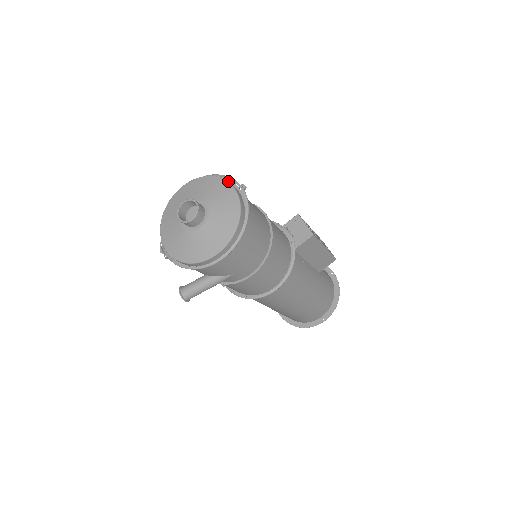
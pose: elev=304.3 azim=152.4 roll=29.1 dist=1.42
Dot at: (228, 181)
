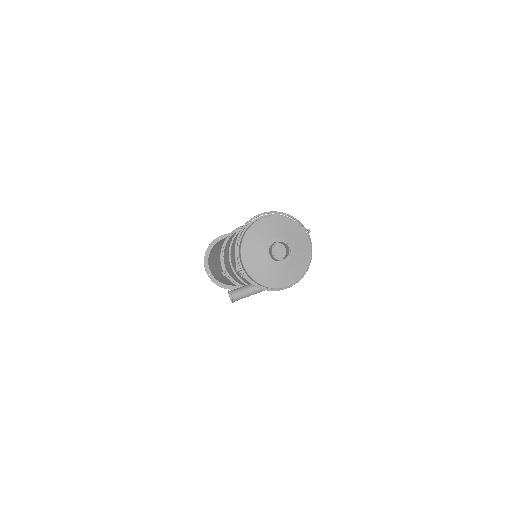
Dot at: occluded
